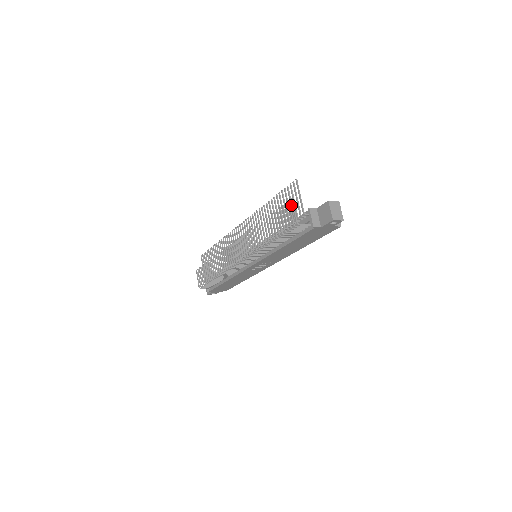
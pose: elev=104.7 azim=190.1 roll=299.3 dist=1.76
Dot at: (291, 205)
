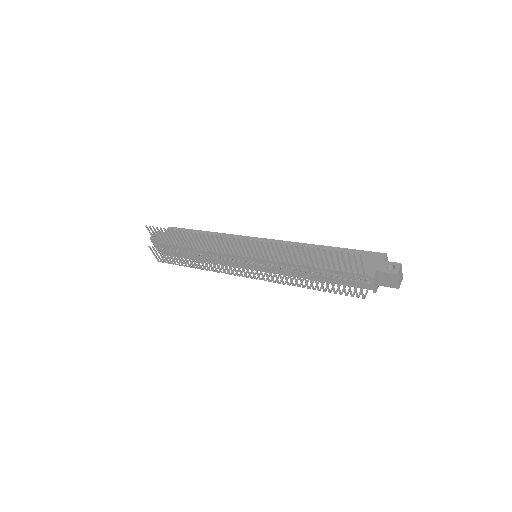
Dot at: (346, 268)
